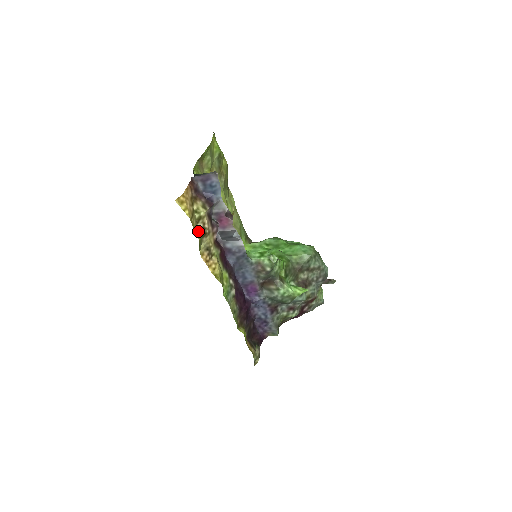
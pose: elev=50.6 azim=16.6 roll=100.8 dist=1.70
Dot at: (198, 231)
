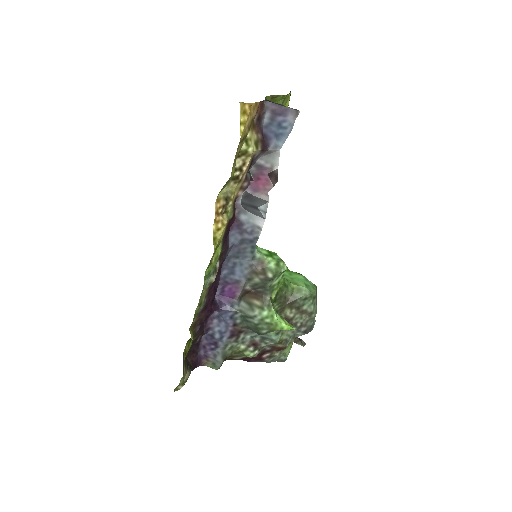
Dot at: (234, 166)
